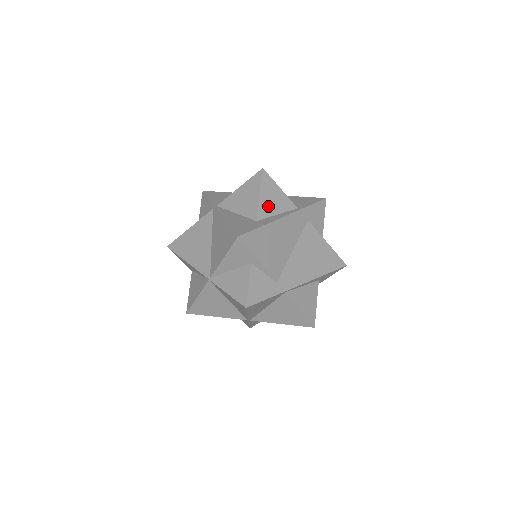
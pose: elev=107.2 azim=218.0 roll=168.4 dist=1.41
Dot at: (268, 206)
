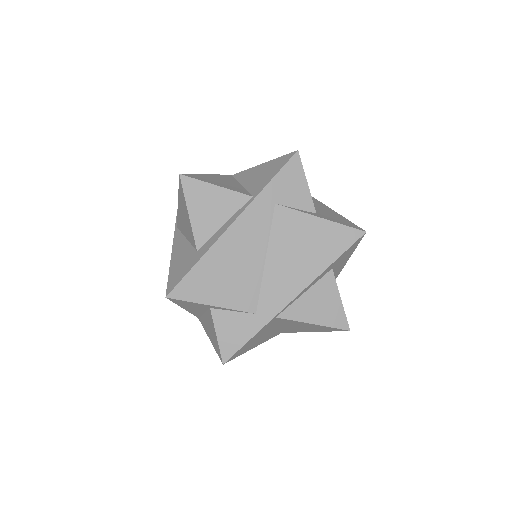
Dot at: (206, 221)
